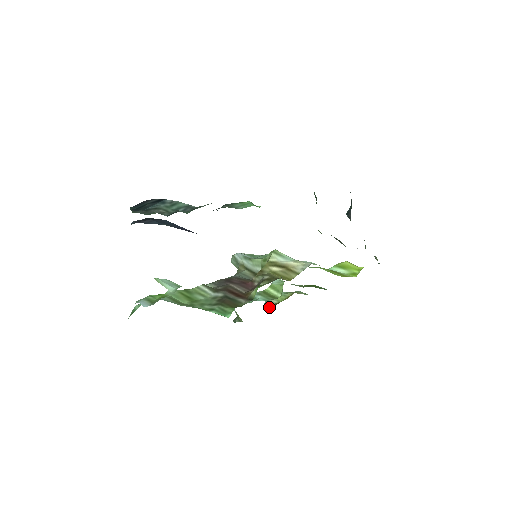
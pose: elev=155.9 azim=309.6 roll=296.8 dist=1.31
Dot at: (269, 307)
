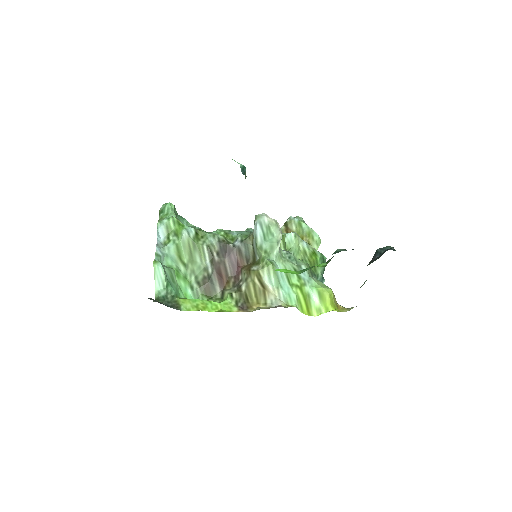
Dot at: occluded
